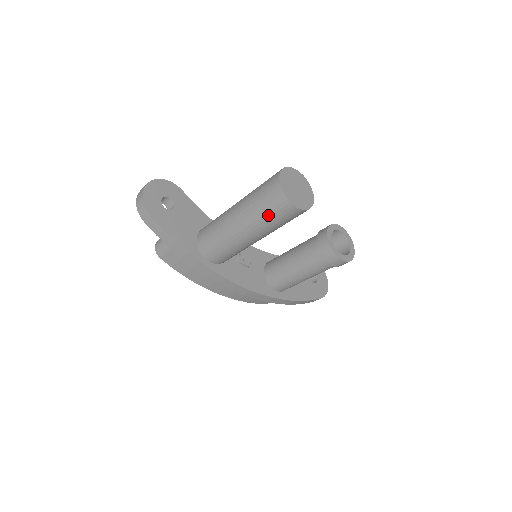
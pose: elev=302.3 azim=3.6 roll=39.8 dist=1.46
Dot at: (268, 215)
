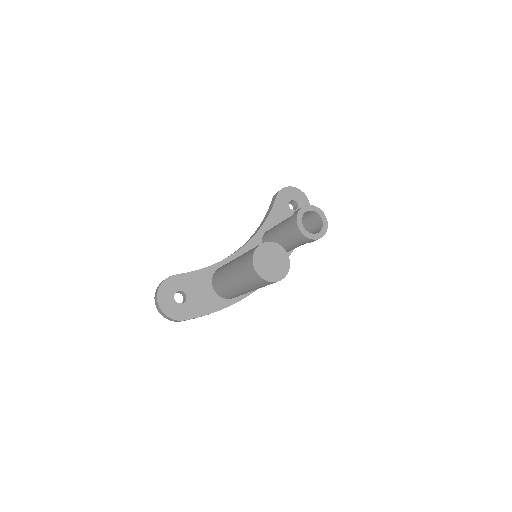
Dot at: occluded
